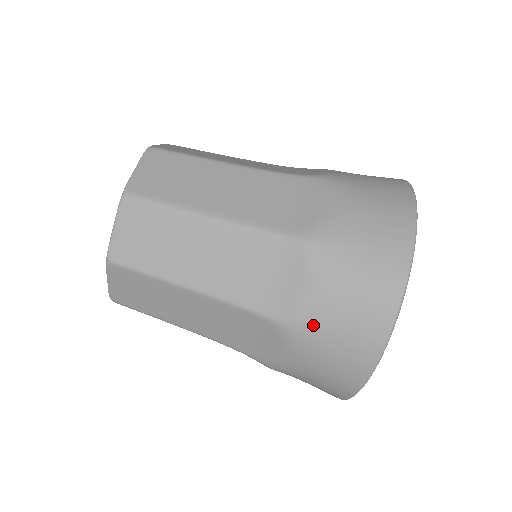
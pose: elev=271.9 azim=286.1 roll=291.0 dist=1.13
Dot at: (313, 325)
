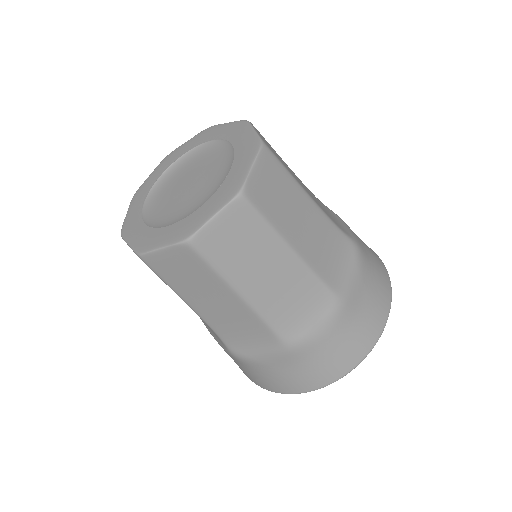
Dot at: (248, 365)
